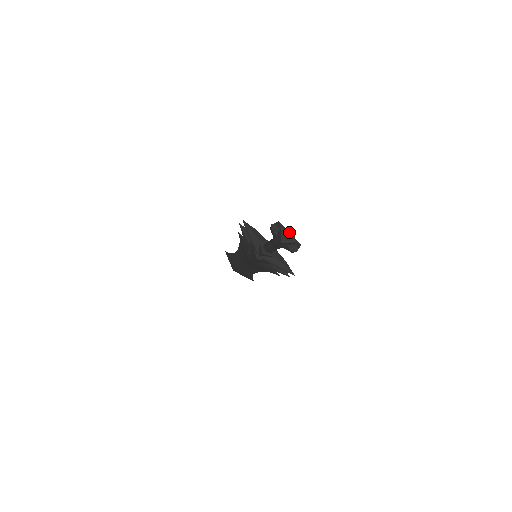
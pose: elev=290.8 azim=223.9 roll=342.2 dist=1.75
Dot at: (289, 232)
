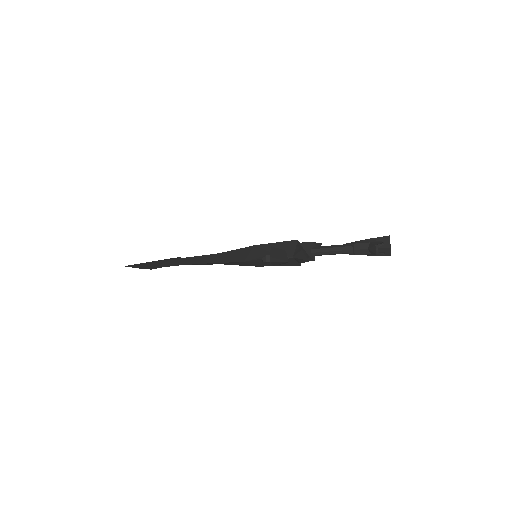
Dot at: occluded
